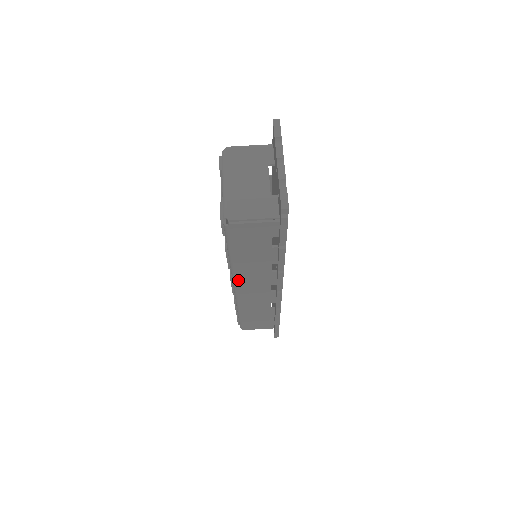
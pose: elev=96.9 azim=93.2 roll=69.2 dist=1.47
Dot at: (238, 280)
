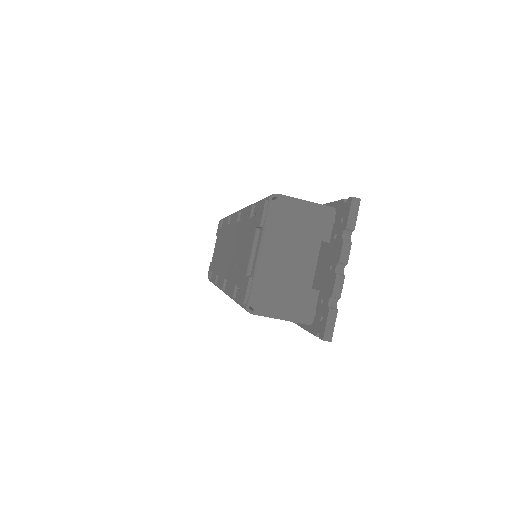
Dot at: occluded
